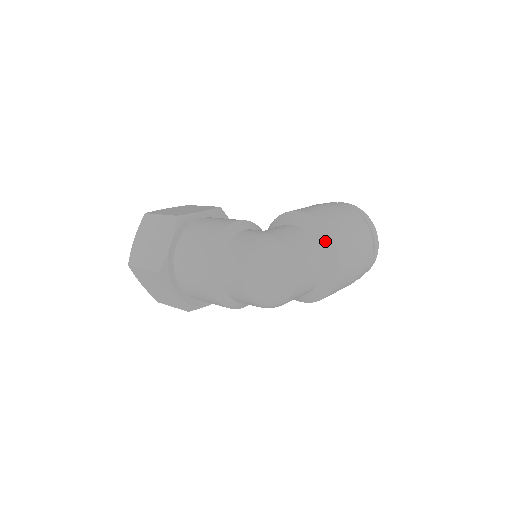
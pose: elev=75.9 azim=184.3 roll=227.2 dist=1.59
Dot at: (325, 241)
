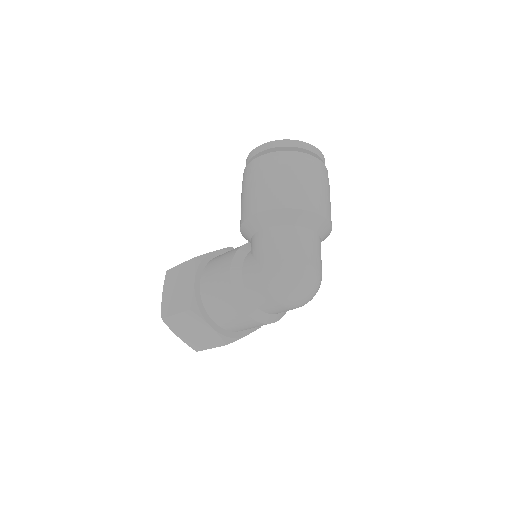
Dot at: (297, 217)
